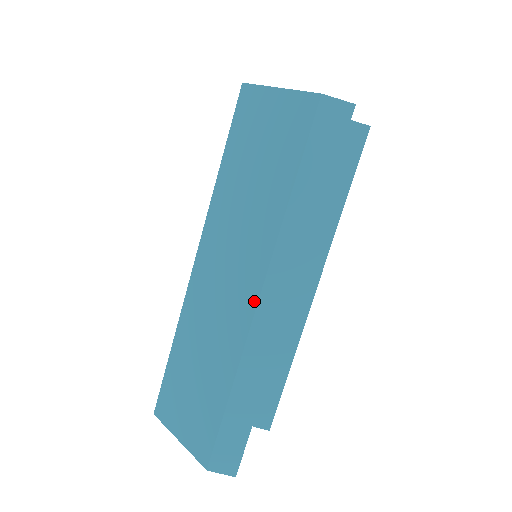
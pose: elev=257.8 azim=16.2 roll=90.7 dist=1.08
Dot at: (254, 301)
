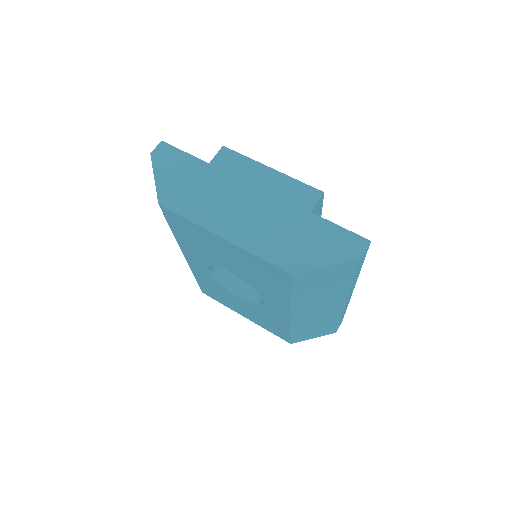
Dot at: (343, 305)
